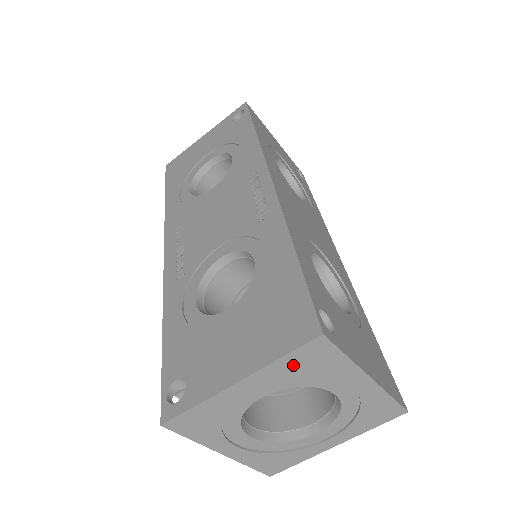
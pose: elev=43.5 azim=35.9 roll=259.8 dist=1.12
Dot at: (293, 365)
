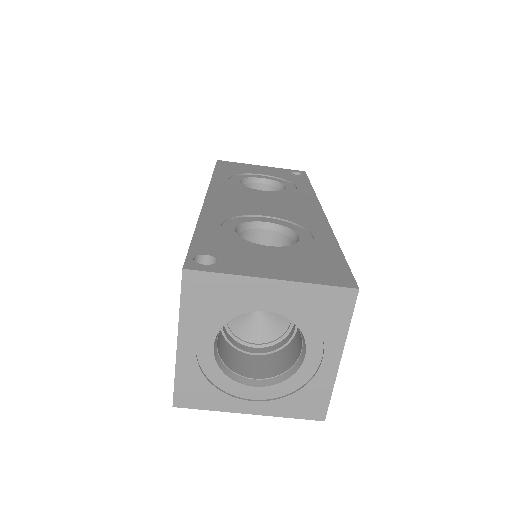
Dot at: (196, 305)
